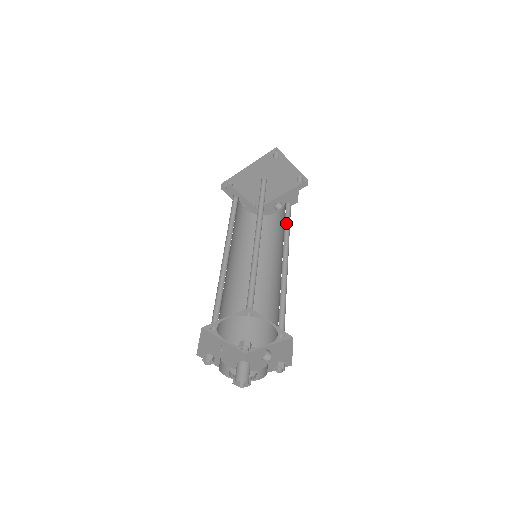
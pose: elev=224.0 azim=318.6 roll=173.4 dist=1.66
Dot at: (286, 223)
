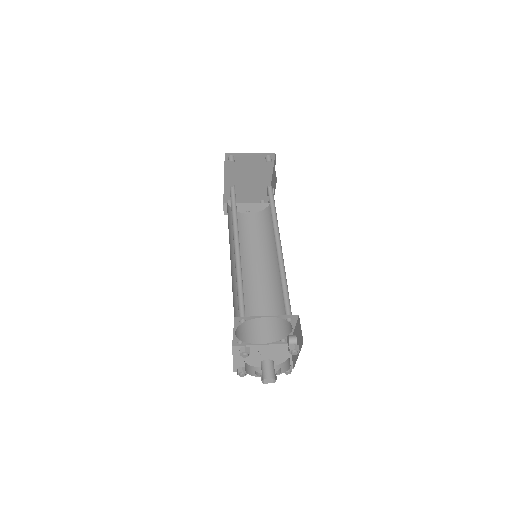
Dot at: (273, 207)
